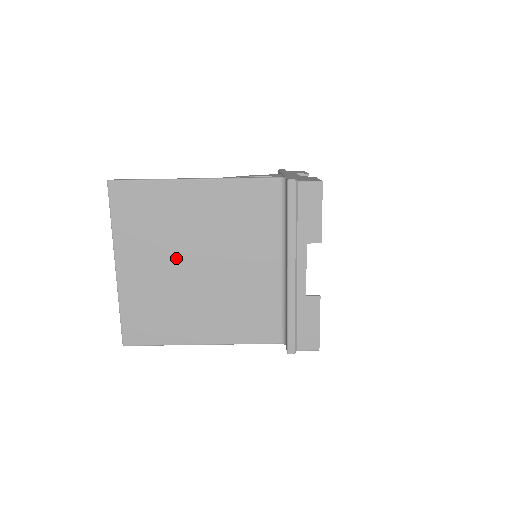
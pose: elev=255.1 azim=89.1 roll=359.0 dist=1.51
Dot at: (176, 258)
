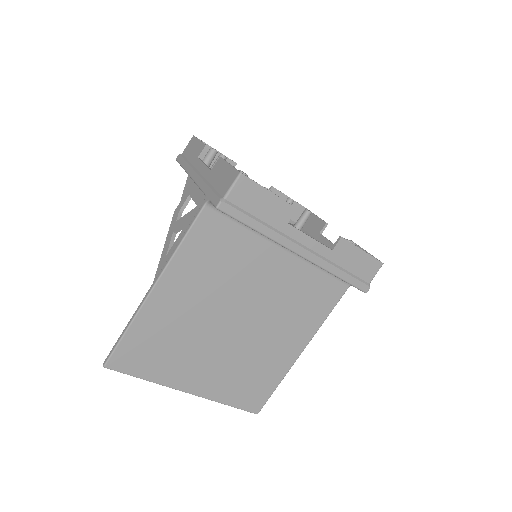
Dot at: (215, 340)
